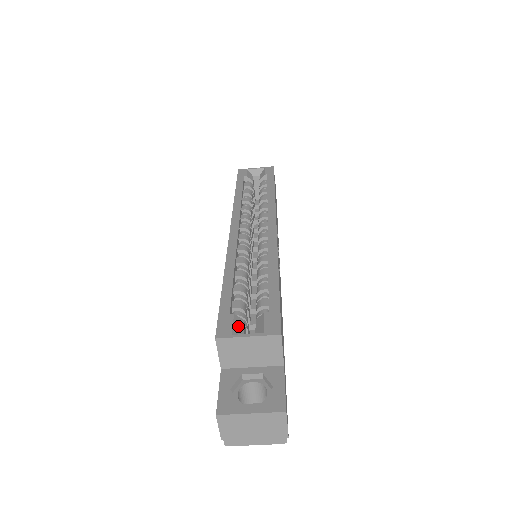
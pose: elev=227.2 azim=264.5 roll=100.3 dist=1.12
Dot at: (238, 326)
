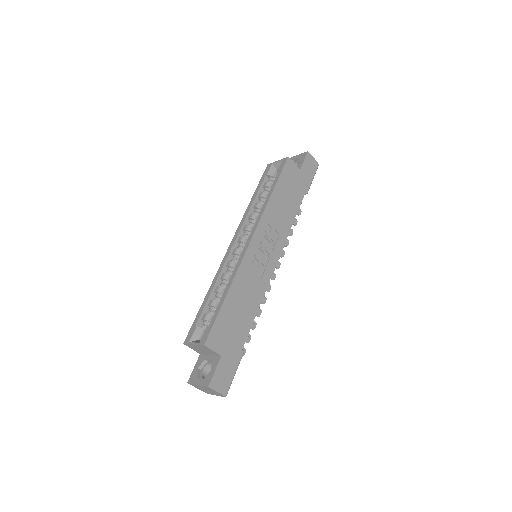
Dot at: (196, 334)
